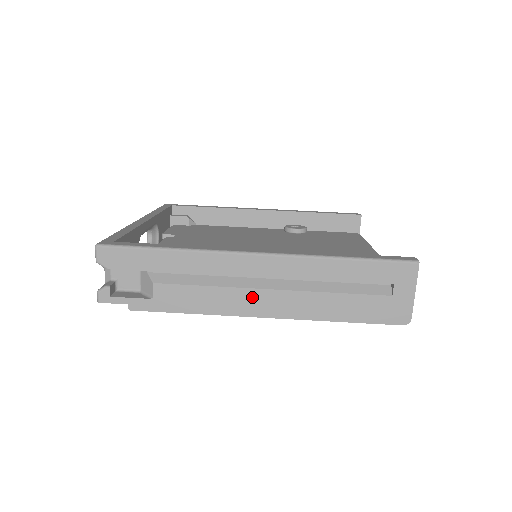
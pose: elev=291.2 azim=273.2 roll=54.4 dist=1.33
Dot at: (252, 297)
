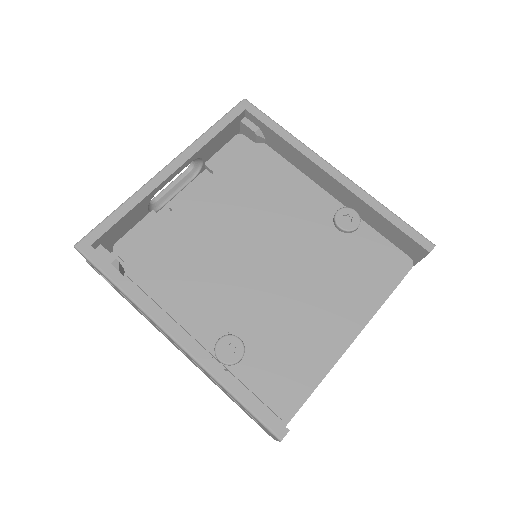
Dot at: (174, 344)
